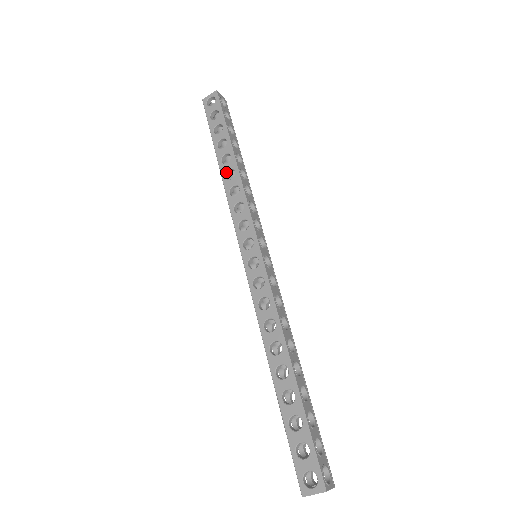
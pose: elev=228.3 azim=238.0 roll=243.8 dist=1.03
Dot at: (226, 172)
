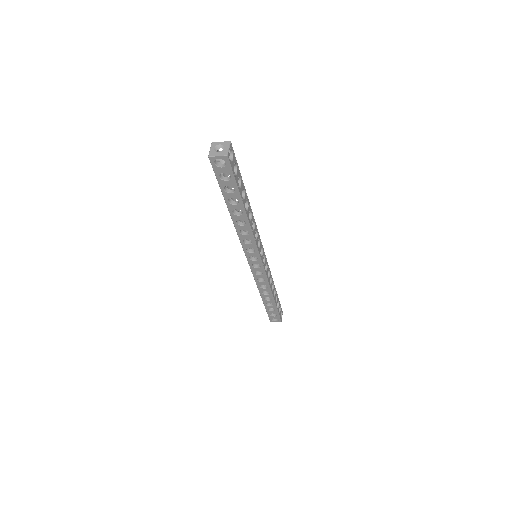
Dot at: (237, 220)
